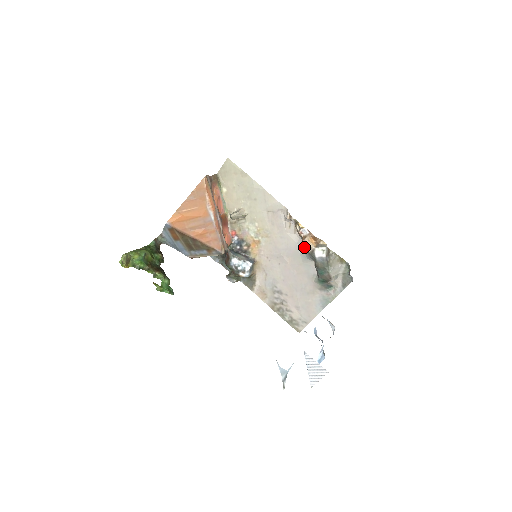
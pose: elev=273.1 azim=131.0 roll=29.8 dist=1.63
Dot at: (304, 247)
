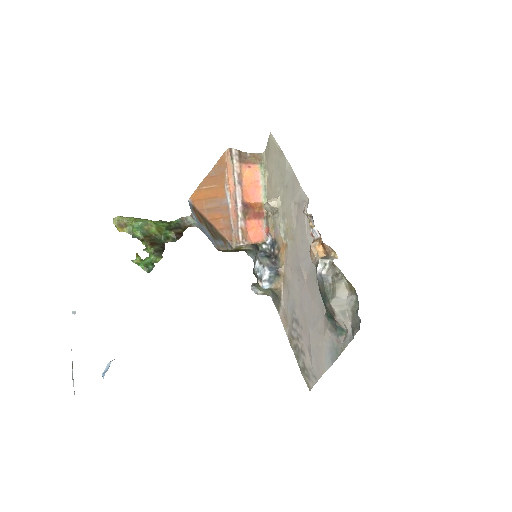
Dot at: (310, 256)
